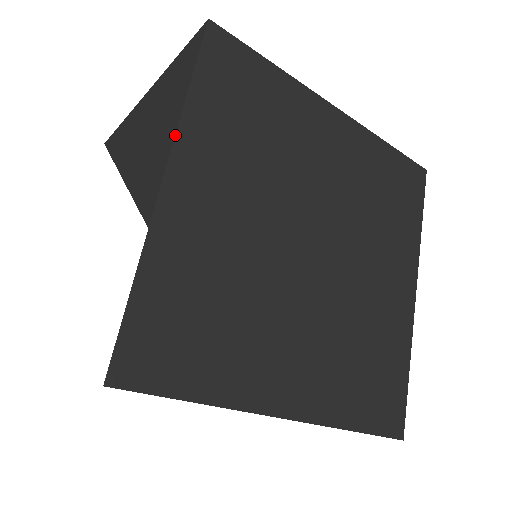
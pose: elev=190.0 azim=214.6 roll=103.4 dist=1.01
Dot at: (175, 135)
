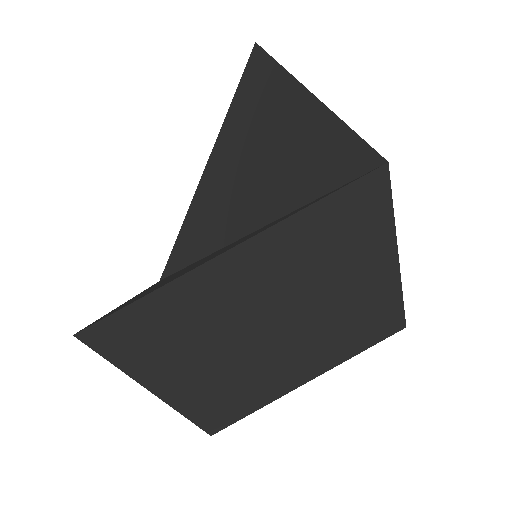
Dot at: (270, 227)
